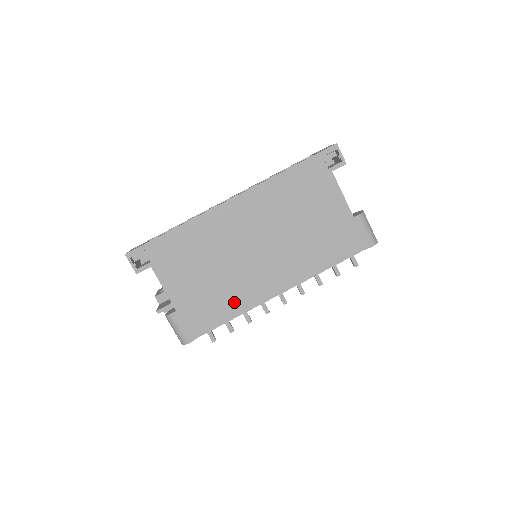
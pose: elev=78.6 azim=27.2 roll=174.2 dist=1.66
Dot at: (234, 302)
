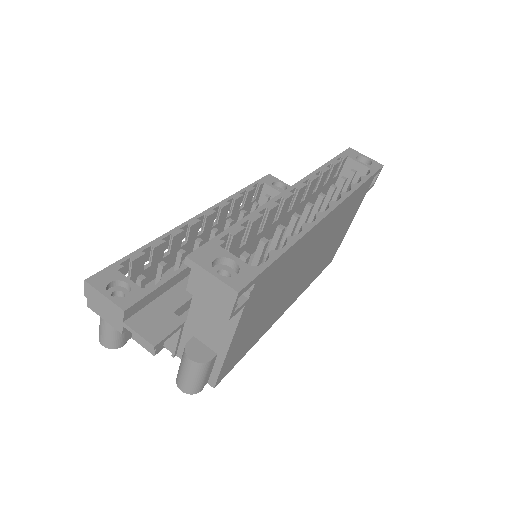
Dot at: (261, 331)
